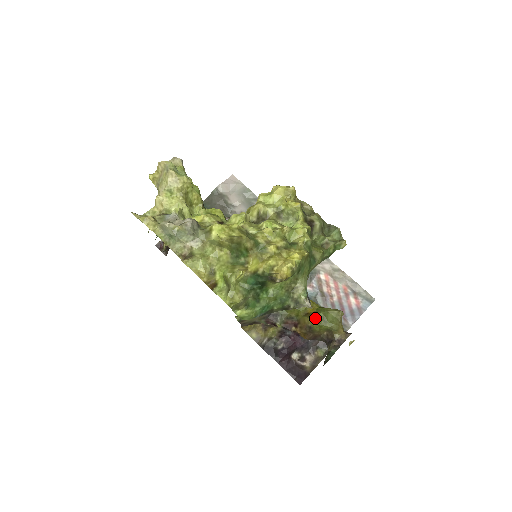
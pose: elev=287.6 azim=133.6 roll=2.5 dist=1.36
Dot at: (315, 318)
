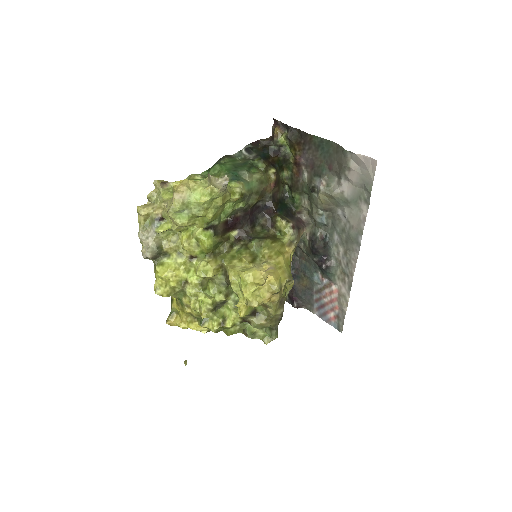
Dot at: occluded
